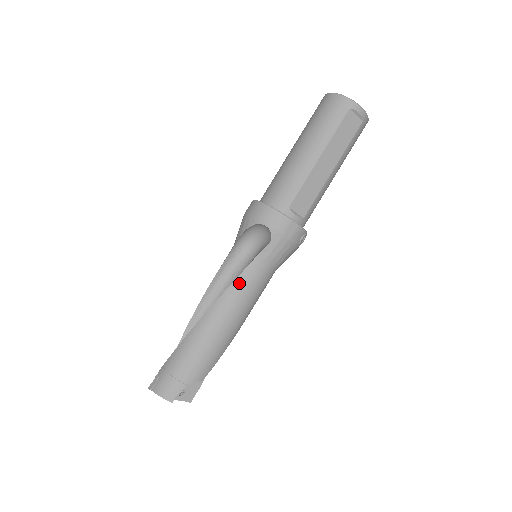
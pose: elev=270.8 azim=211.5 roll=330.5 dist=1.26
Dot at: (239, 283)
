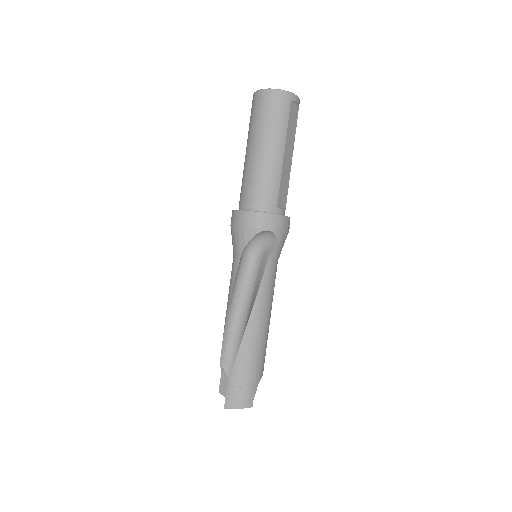
Dot at: (264, 287)
